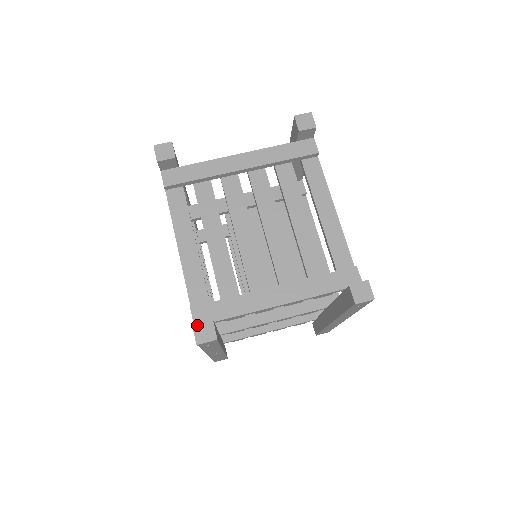
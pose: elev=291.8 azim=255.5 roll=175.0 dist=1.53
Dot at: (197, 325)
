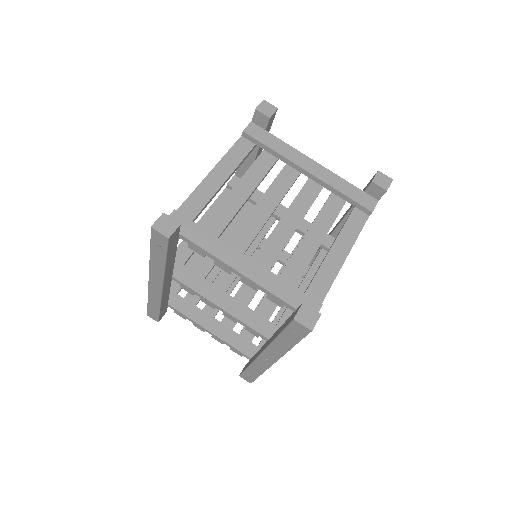
Dot at: (166, 216)
